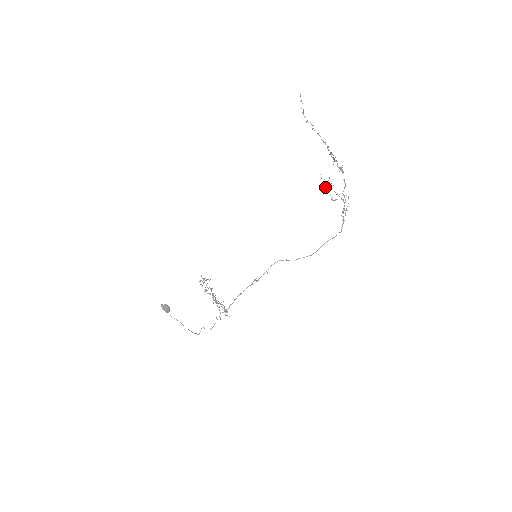
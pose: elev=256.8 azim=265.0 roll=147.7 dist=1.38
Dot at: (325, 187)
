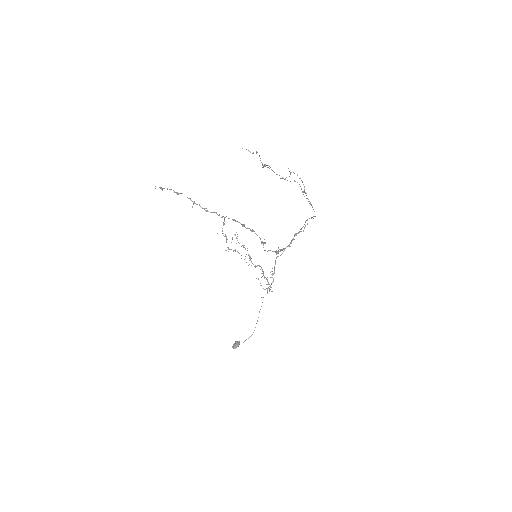
Dot at: occluded
